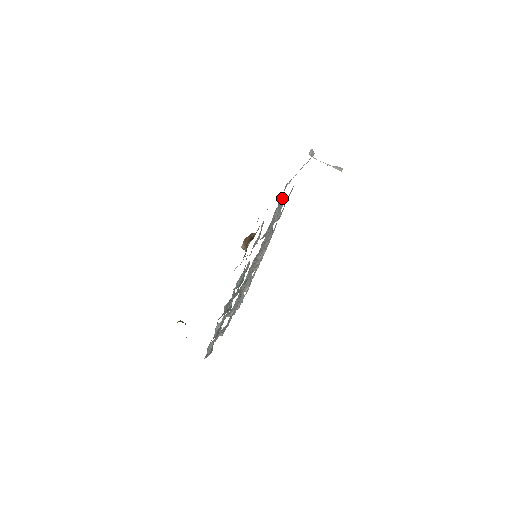
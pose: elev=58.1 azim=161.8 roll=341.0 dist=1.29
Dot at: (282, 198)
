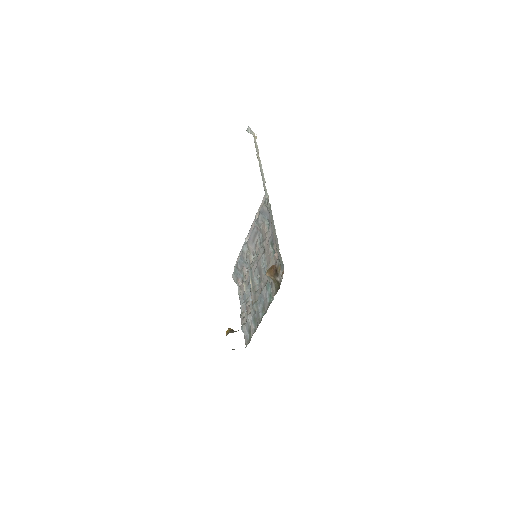
Dot at: (265, 210)
